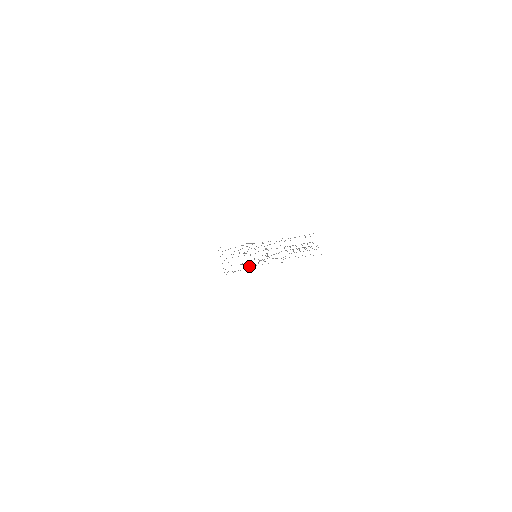
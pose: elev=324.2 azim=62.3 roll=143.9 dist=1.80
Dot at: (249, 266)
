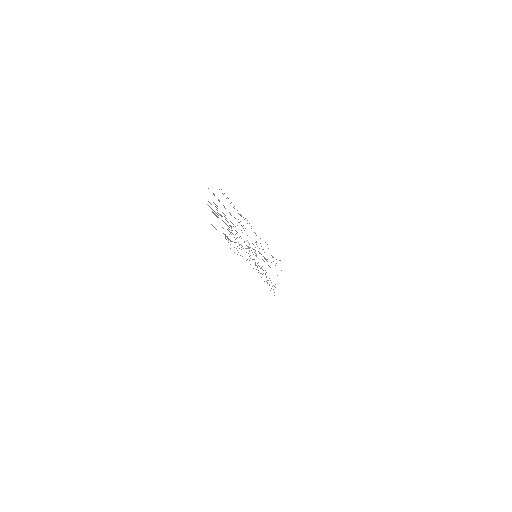
Dot at: occluded
